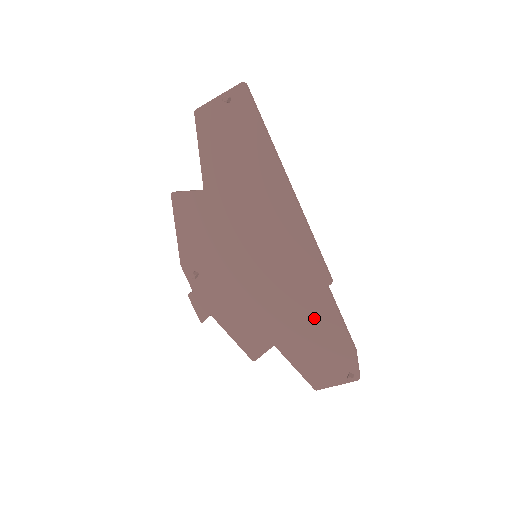
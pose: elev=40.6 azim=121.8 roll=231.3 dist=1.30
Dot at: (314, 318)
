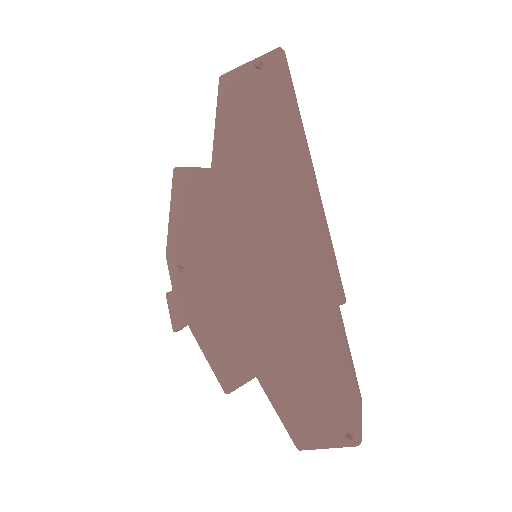
Dot at: (313, 347)
